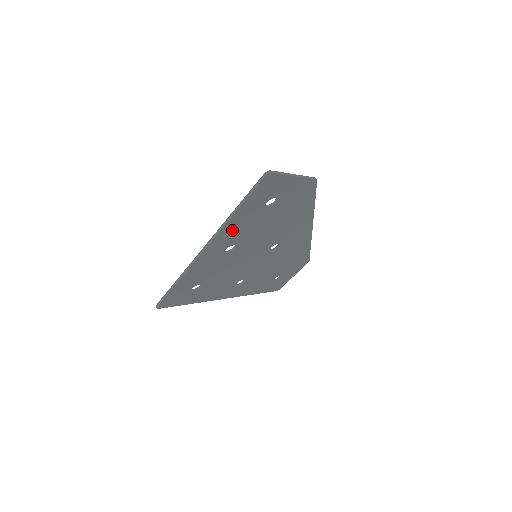
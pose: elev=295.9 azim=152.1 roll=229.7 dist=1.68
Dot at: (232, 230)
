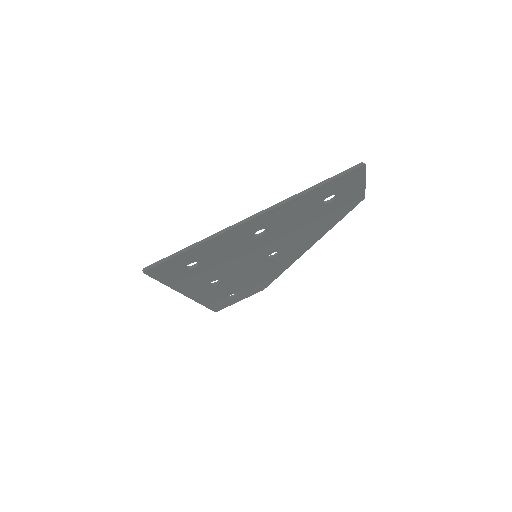
Dot at: (286, 210)
